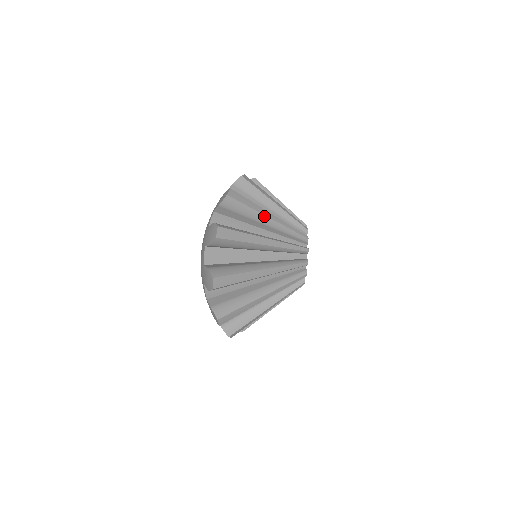
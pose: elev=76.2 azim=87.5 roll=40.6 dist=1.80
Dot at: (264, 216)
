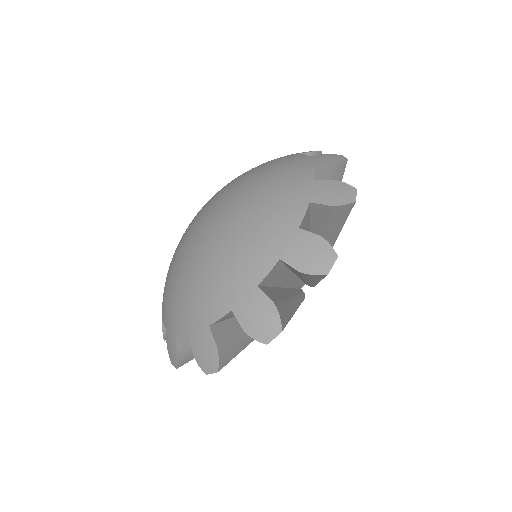
Dot at: (336, 237)
